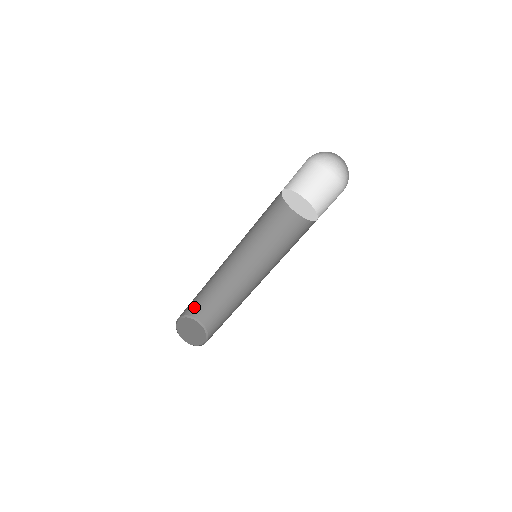
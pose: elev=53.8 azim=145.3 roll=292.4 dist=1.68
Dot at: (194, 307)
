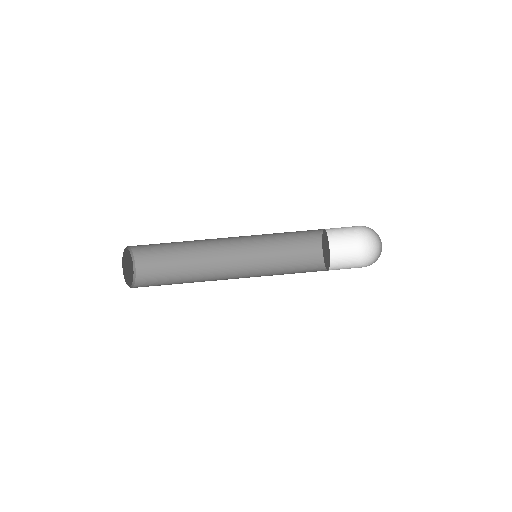
Dot at: (144, 245)
